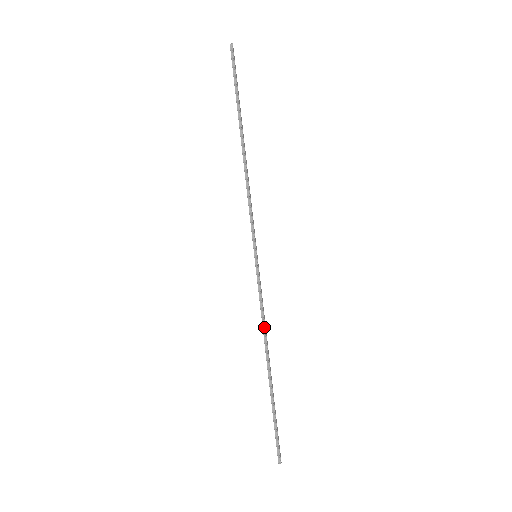
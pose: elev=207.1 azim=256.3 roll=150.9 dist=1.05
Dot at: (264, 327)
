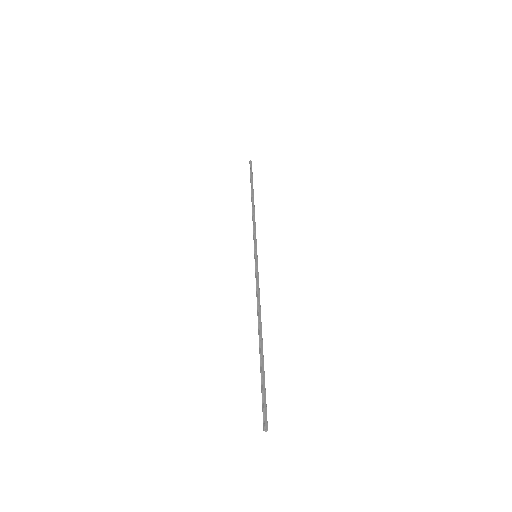
Dot at: (258, 302)
